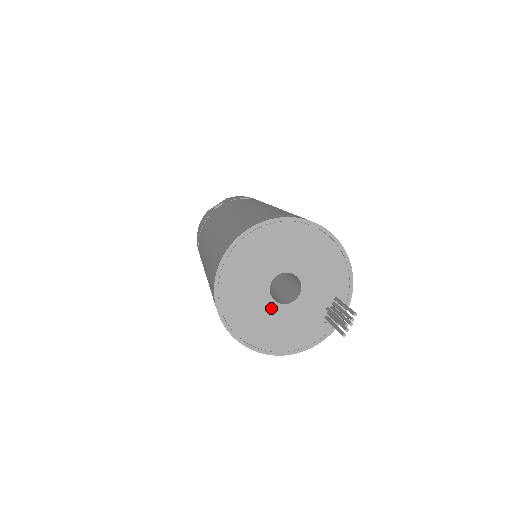
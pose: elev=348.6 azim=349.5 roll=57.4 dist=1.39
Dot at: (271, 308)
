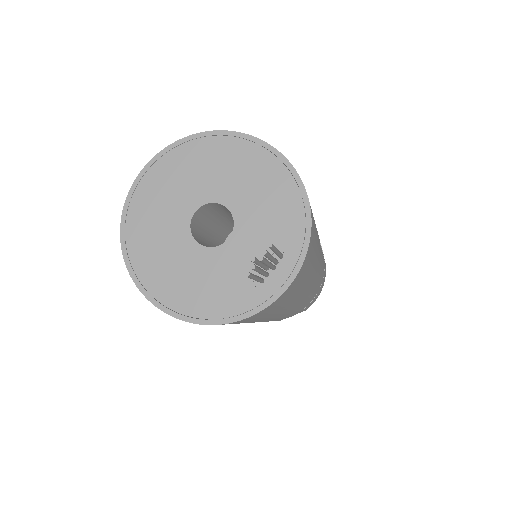
Dot at: (187, 248)
